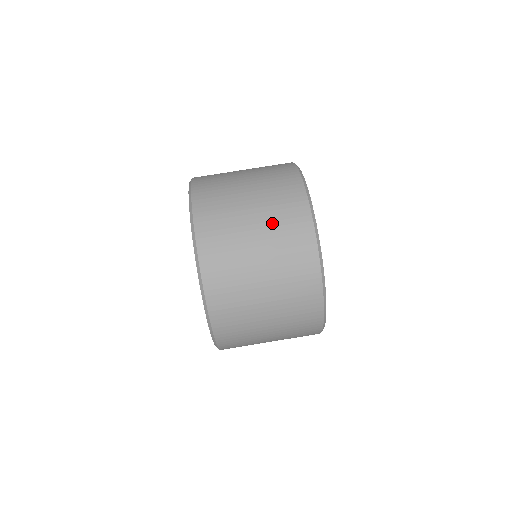
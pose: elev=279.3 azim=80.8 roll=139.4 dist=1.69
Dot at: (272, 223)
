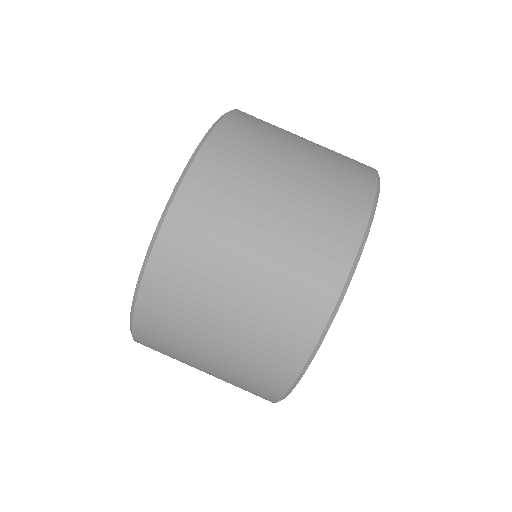
Dot at: (300, 220)
